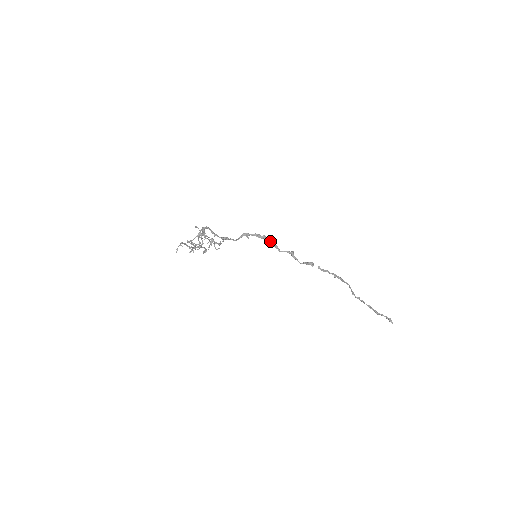
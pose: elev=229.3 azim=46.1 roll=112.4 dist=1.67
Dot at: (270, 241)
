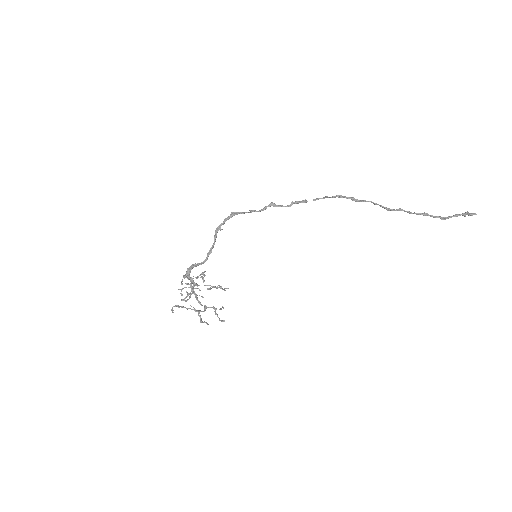
Dot at: (242, 212)
